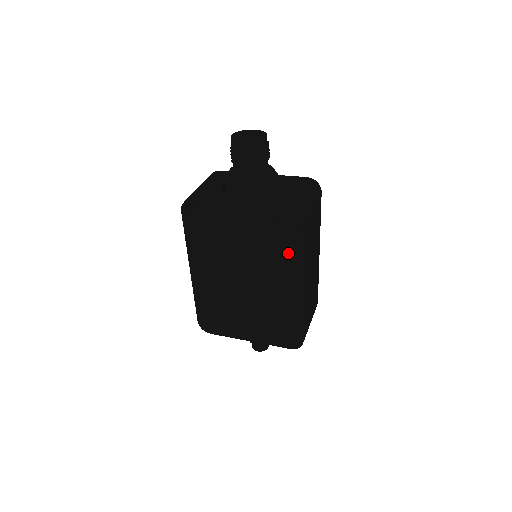
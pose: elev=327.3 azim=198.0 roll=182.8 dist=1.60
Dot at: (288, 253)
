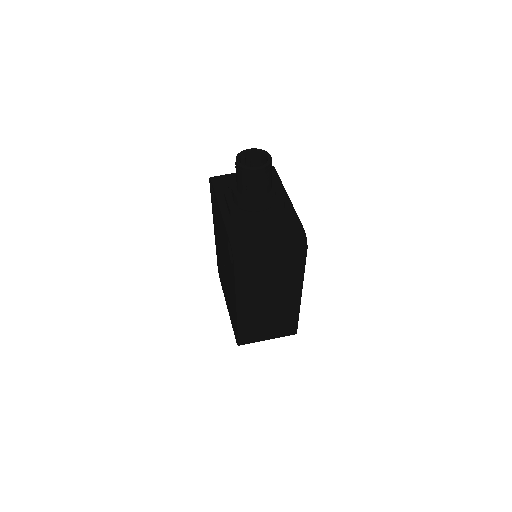
Dot at: occluded
